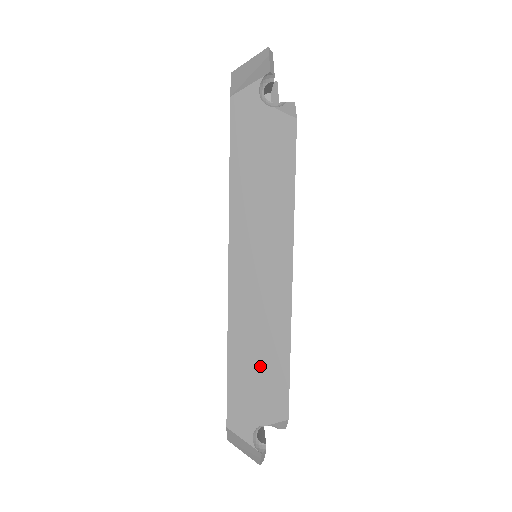
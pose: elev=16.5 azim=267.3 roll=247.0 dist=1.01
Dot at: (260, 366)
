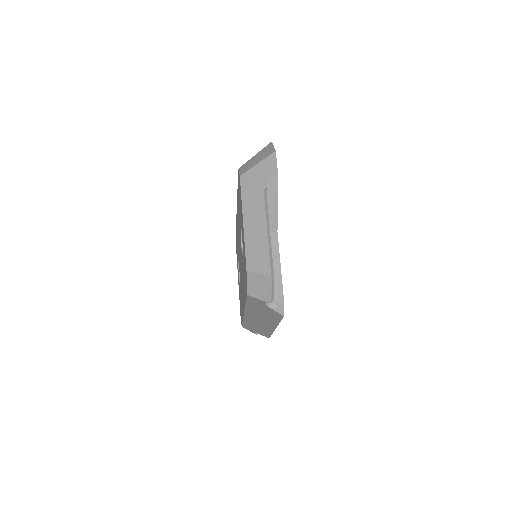
Dot at: (258, 329)
